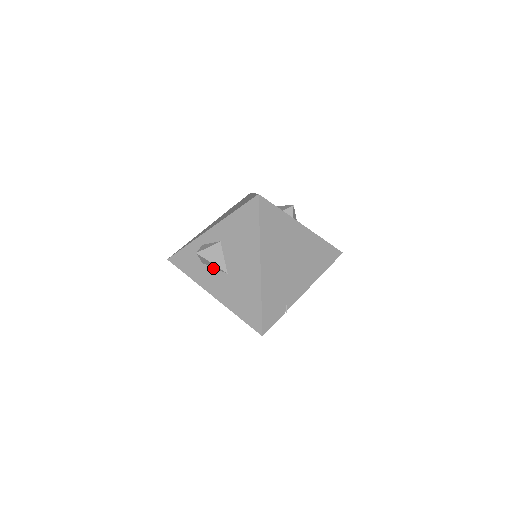
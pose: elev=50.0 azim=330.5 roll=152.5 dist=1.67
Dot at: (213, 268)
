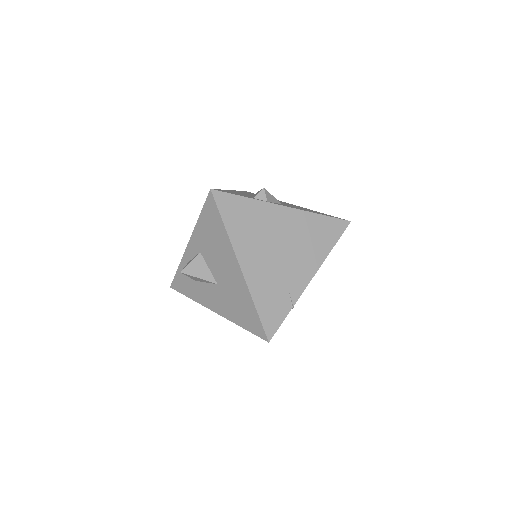
Dot at: (205, 283)
